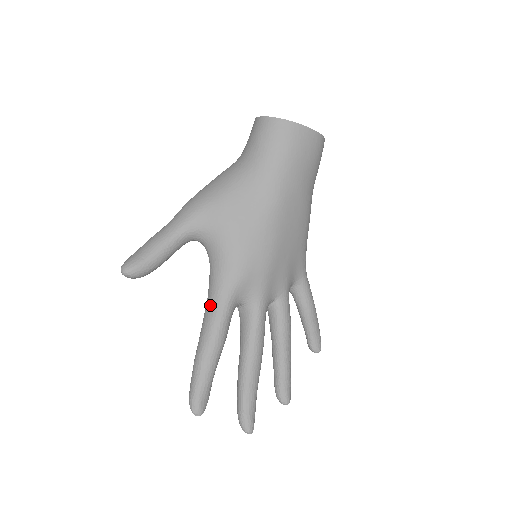
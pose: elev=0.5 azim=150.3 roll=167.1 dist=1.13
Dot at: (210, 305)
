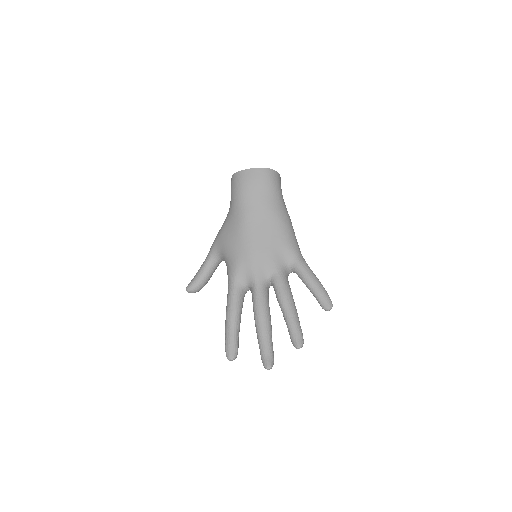
Dot at: occluded
